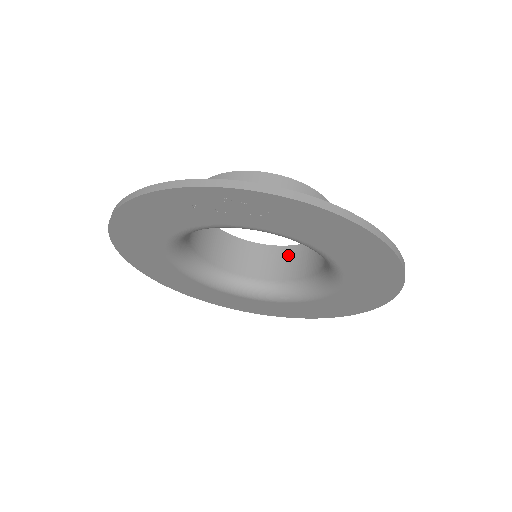
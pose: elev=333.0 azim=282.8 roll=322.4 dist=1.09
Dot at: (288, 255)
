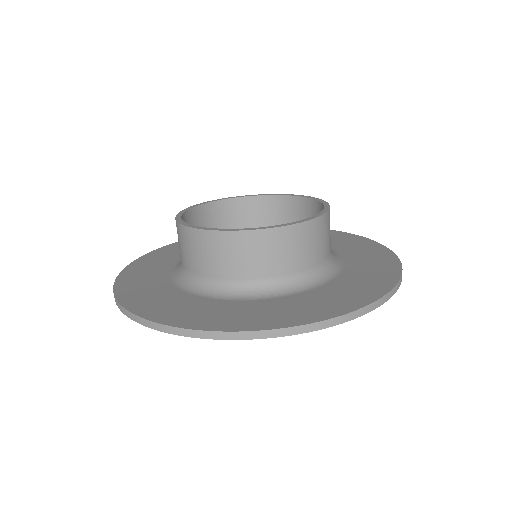
Dot at: (259, 207)
